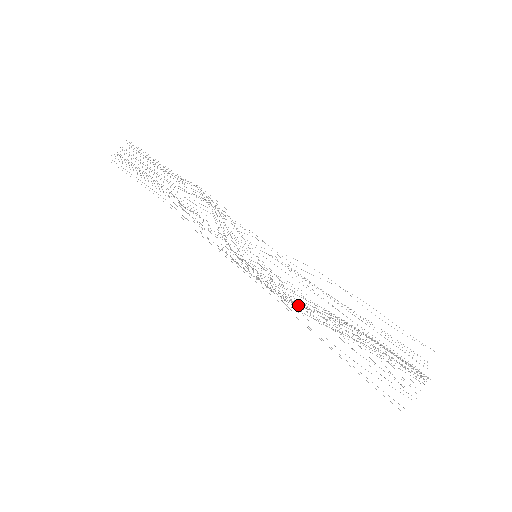
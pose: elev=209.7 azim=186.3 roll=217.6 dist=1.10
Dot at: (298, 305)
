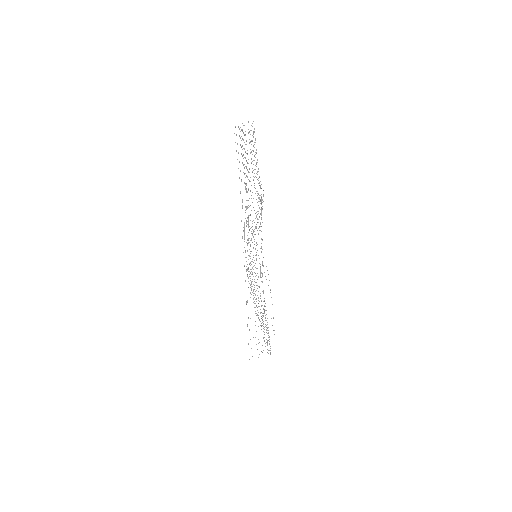
Dot at: (254, 297)
